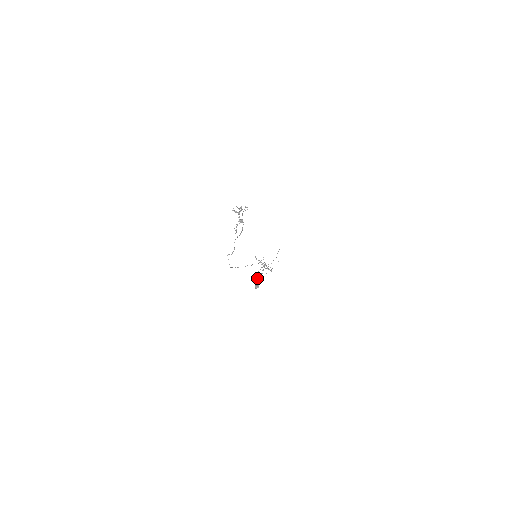
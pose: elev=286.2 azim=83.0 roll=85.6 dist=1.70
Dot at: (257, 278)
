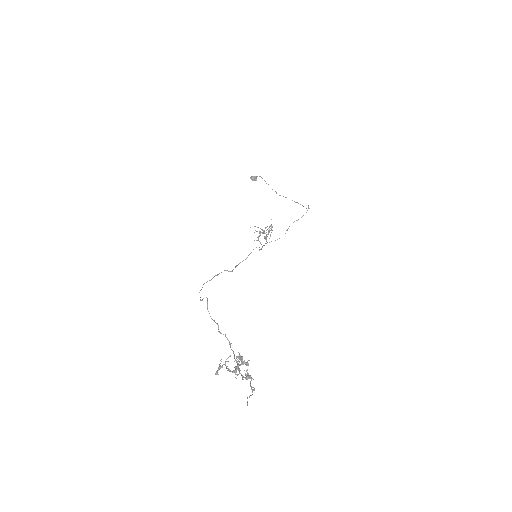
Dot at: occluded
